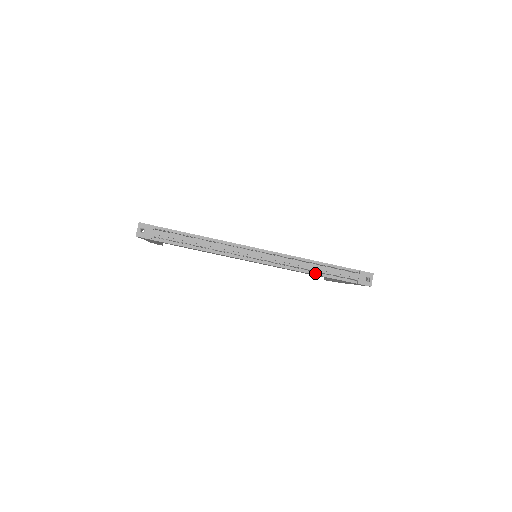
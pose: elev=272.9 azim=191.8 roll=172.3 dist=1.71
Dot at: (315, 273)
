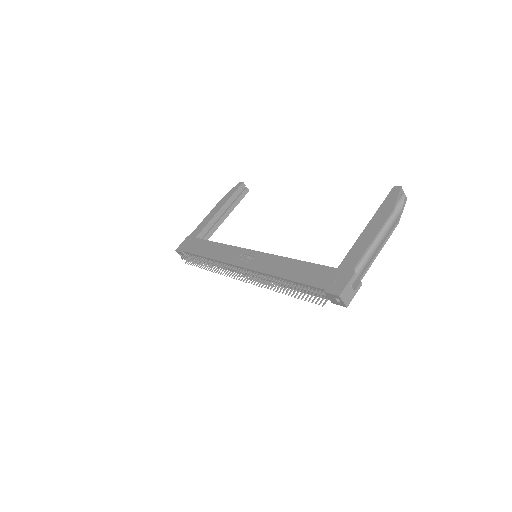
Dot at: (291, 288)
